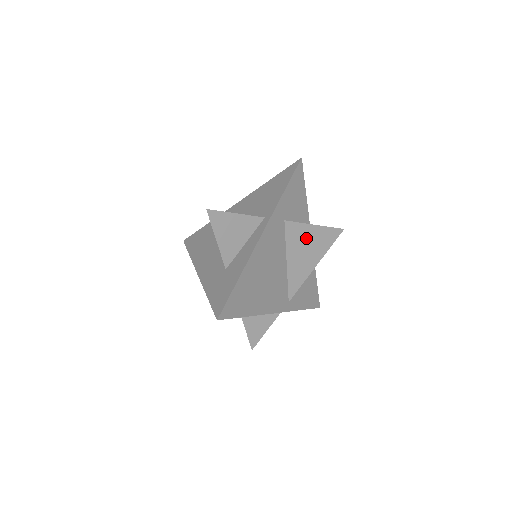
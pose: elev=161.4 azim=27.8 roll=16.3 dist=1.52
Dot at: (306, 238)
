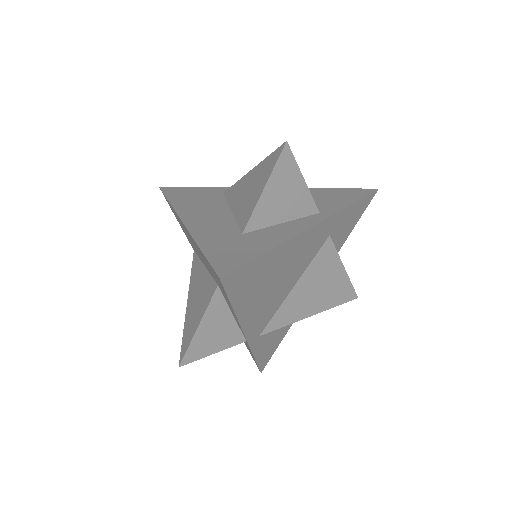
Dot at: (328, 275)
